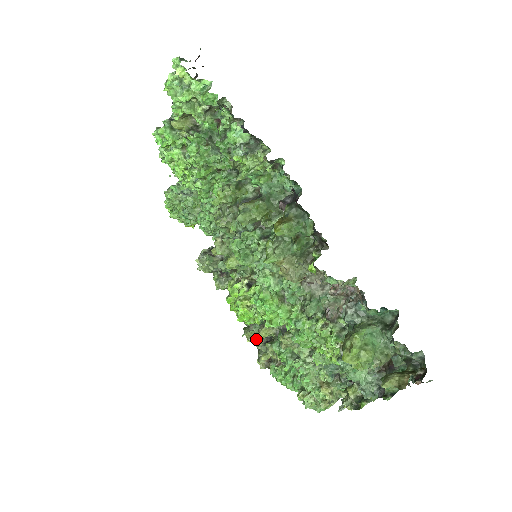
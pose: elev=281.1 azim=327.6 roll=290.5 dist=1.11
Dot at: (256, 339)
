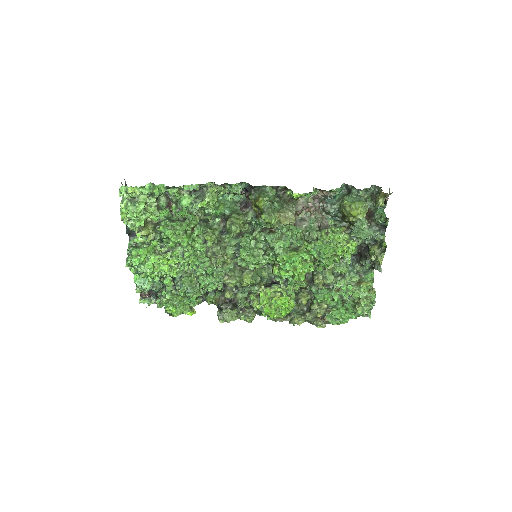
Dot at: (302, 317)
